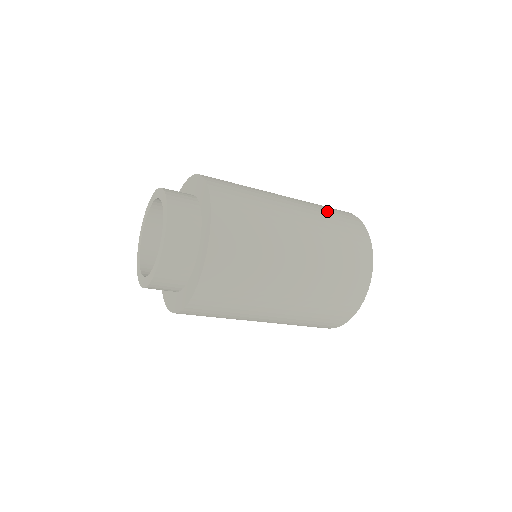
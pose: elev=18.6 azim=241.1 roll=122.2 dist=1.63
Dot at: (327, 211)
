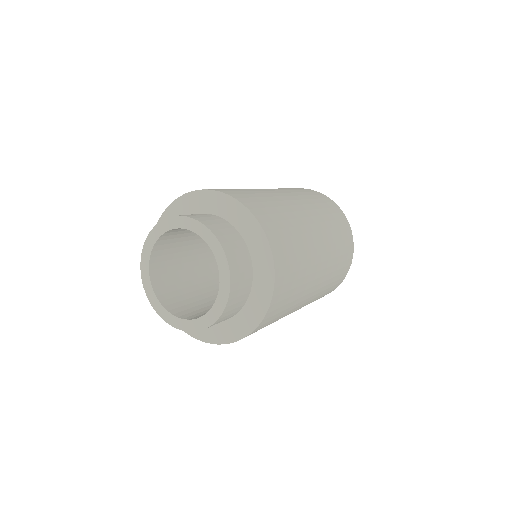
Dot at: (335, 228)
